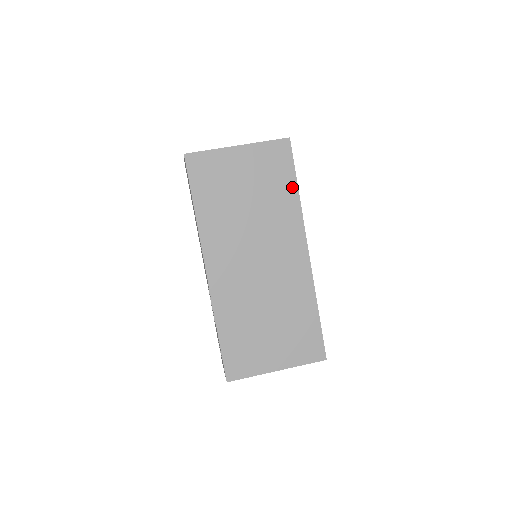
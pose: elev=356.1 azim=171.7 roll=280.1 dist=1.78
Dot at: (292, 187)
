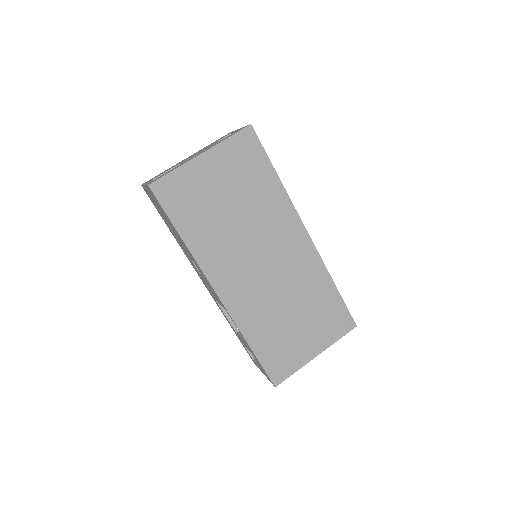
Dot at: (271, 176)
